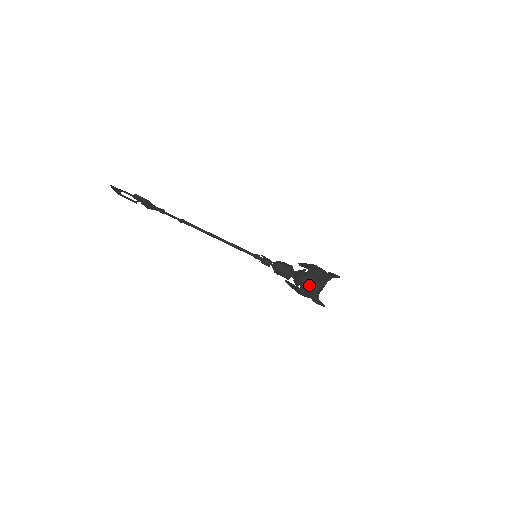
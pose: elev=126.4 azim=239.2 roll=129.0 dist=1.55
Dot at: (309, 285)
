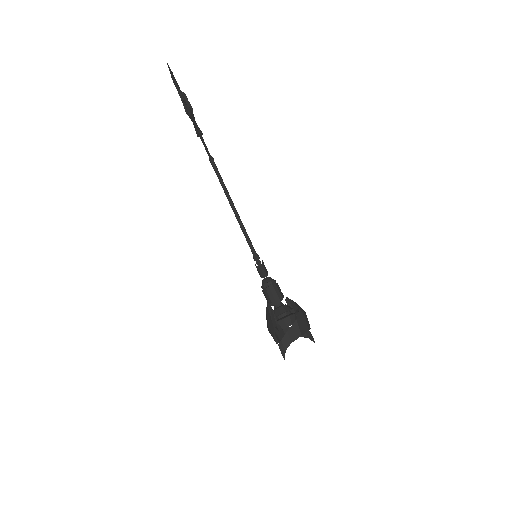
Dot at: (290, 328)
